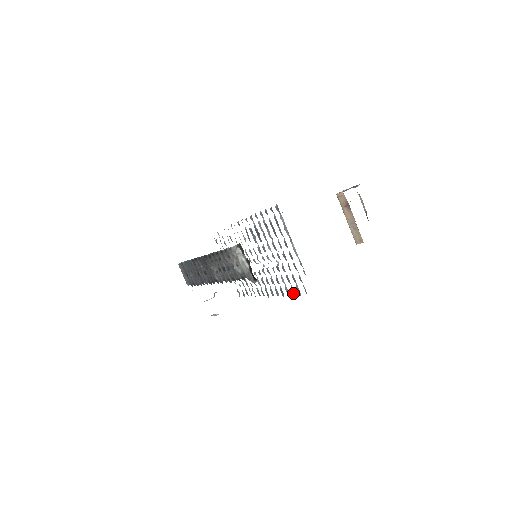
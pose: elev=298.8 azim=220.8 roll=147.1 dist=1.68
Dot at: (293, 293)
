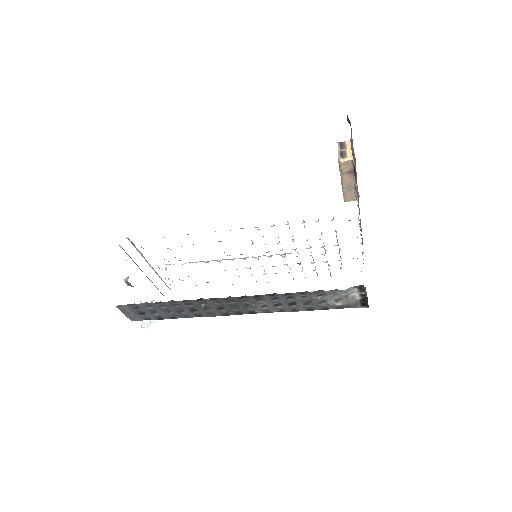
Dot at: occluded
